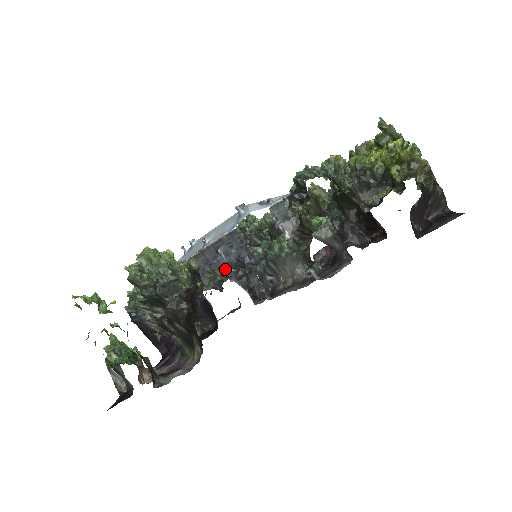
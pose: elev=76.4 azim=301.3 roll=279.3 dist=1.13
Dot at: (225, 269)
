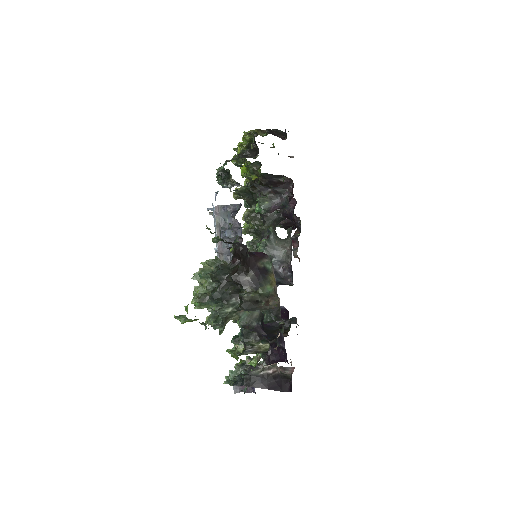
Dot at: (232, 224)
